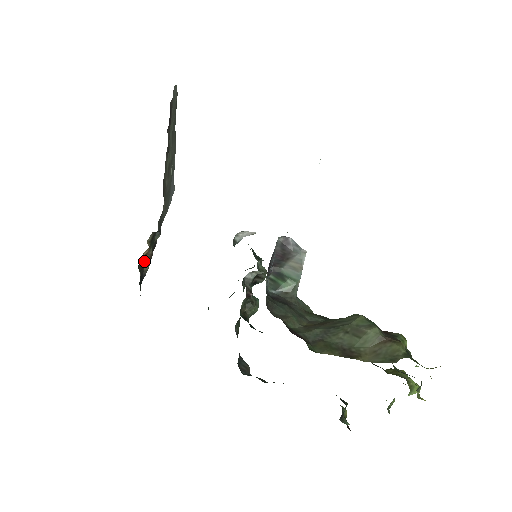
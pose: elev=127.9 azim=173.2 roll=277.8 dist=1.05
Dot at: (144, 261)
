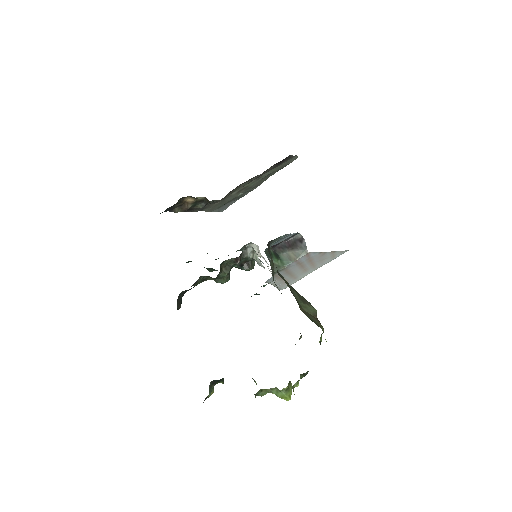
Dot at: (183, 203)
